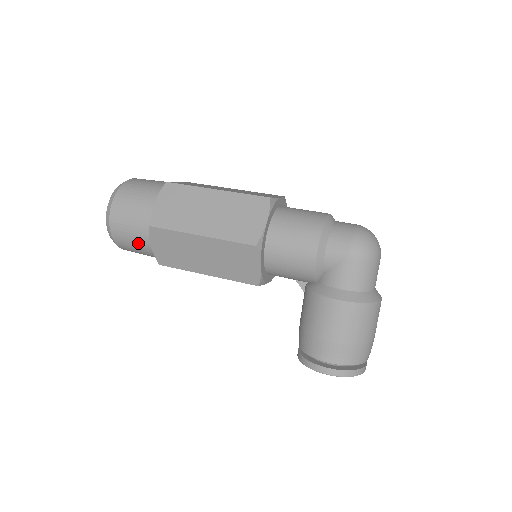
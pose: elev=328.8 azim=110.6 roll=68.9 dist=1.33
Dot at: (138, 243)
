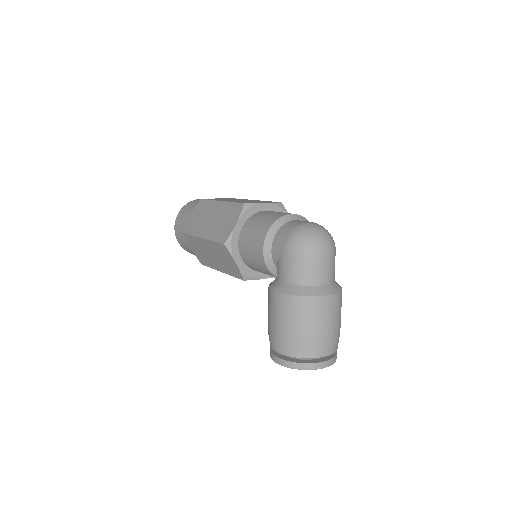
Dot at: (188, 247)
